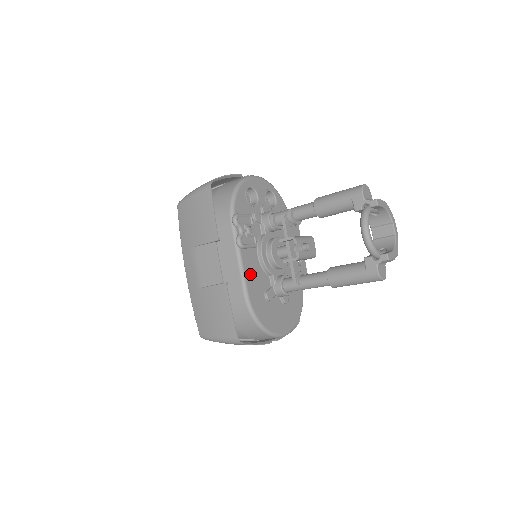
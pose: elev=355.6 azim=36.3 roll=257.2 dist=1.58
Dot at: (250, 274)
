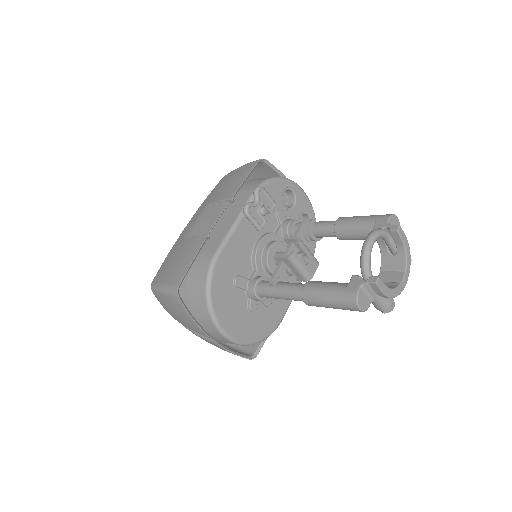
Dot at: (236, 244)
